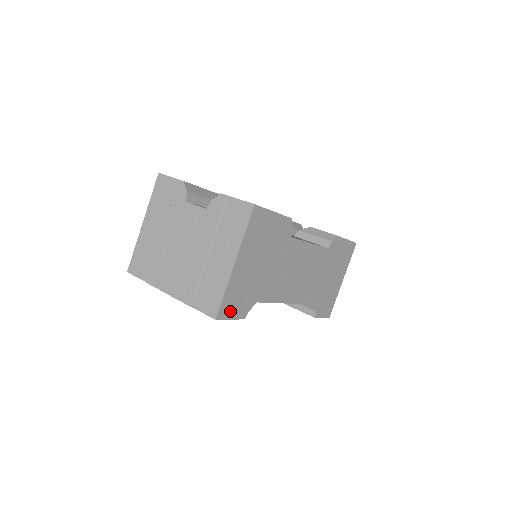
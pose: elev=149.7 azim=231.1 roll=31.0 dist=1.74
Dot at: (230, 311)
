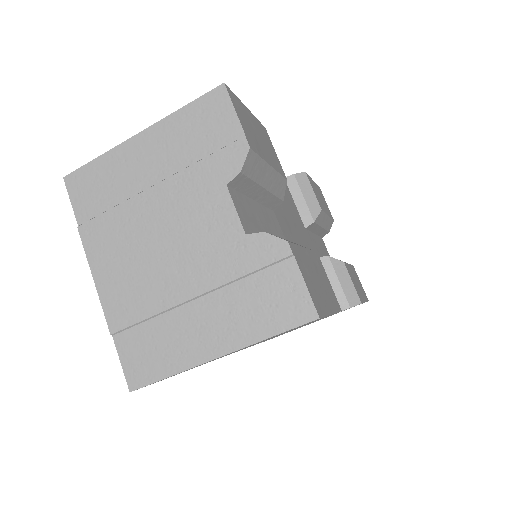
Dot at: occluded
